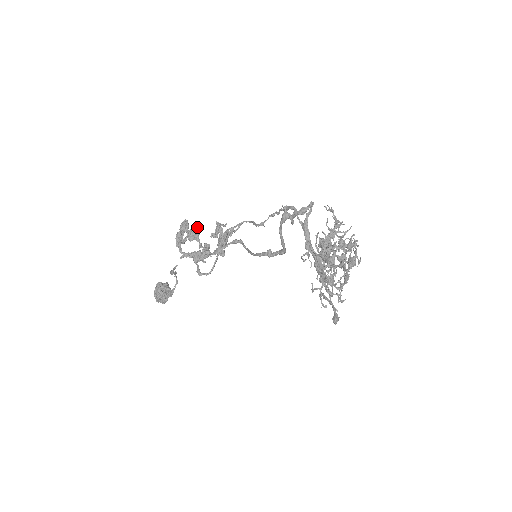
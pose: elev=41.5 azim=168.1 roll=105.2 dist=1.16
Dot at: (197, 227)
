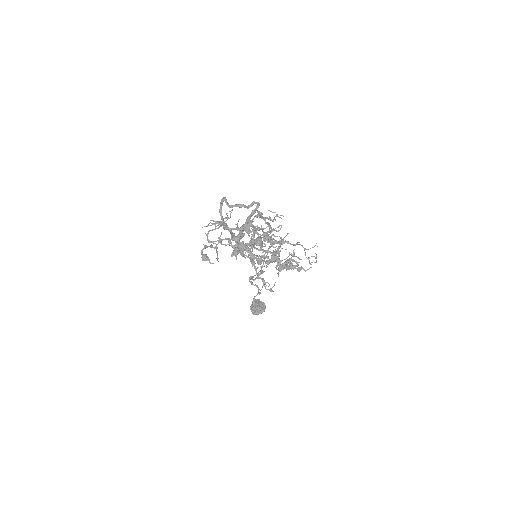
Dot at: occluded
